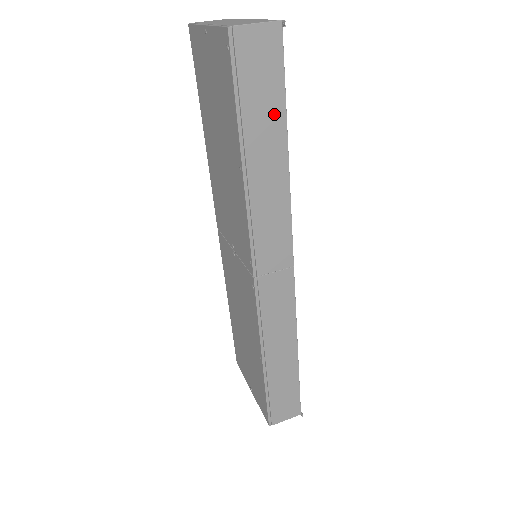
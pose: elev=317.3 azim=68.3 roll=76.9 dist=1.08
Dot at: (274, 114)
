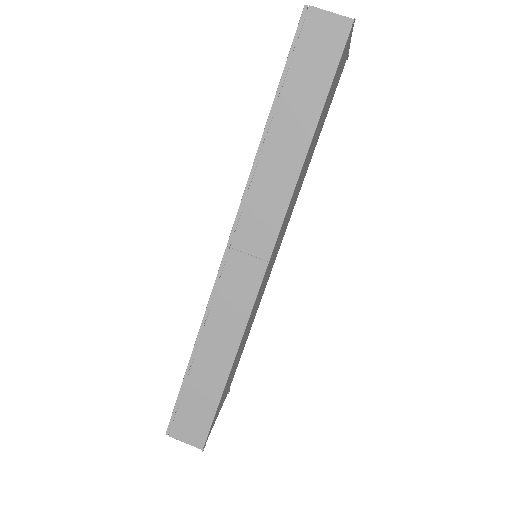
Dot at: (313, 97)
